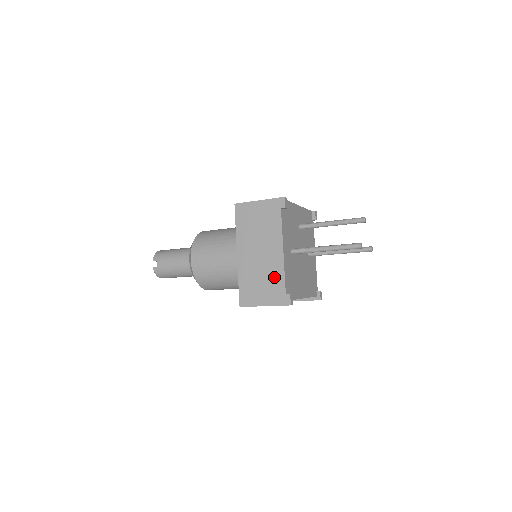
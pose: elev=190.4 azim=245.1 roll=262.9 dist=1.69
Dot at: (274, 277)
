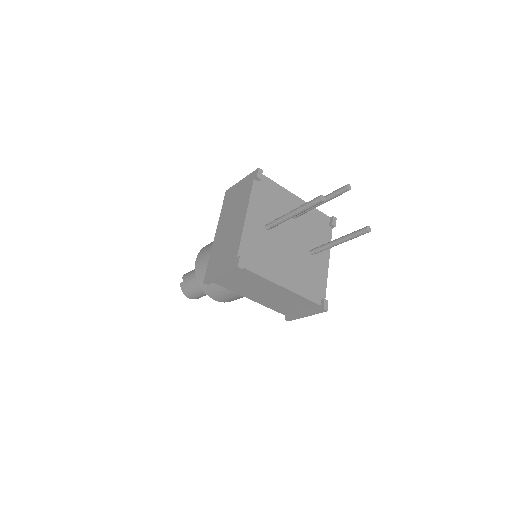
Dot at: (233, 243)
